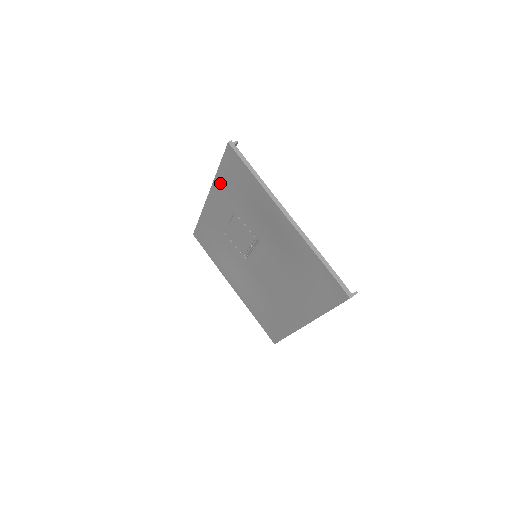
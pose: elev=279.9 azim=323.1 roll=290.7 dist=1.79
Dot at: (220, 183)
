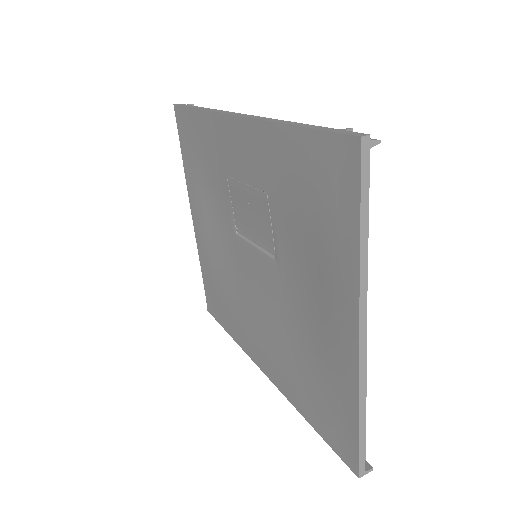
Dot at: (277, 141)
